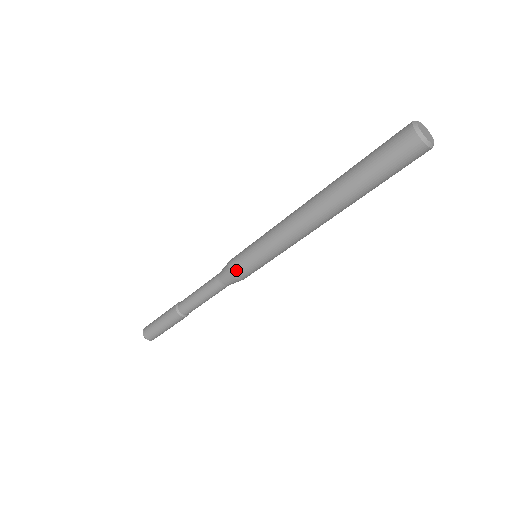
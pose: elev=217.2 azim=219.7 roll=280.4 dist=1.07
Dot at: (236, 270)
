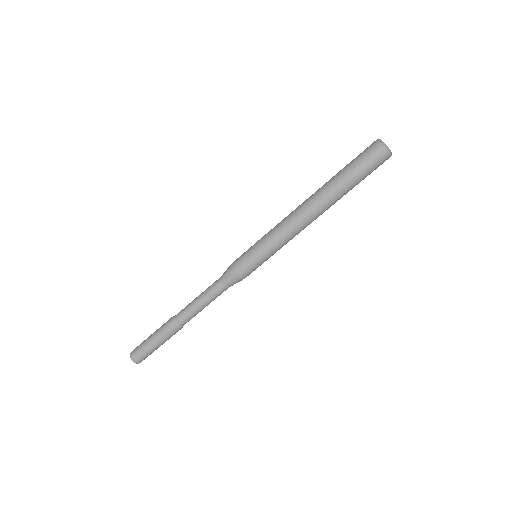
Dot at: (237, 264)
